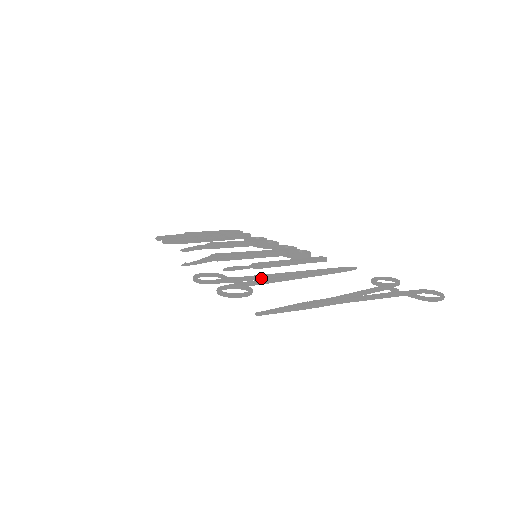
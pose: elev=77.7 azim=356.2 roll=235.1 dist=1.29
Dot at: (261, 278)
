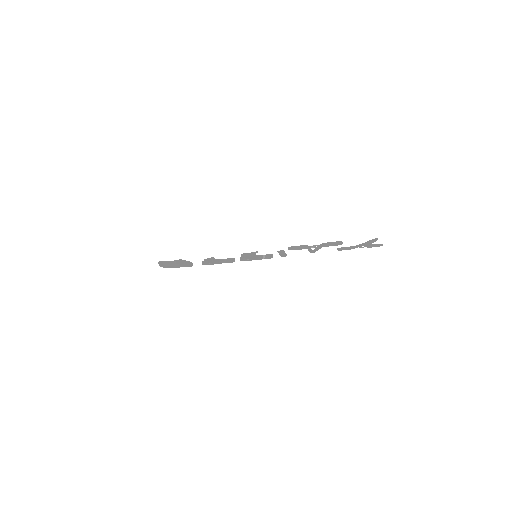
Dot at: (310, 249)
